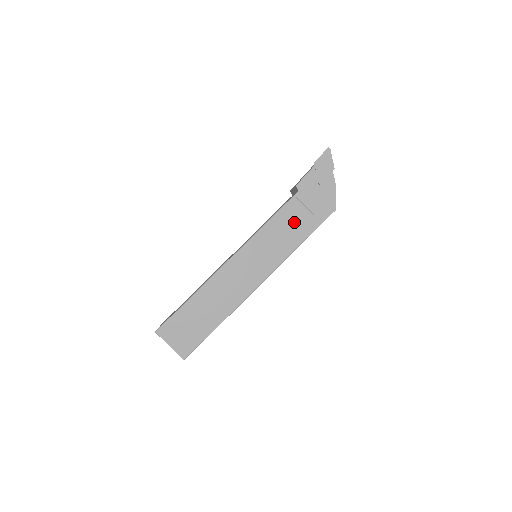
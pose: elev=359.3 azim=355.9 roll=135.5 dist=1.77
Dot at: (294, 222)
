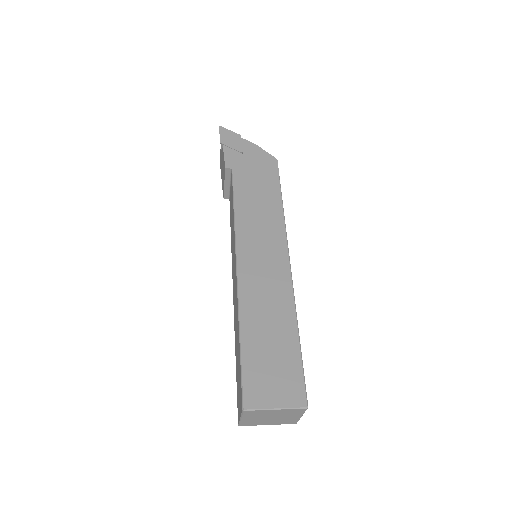
Dot at: (256, 192)
